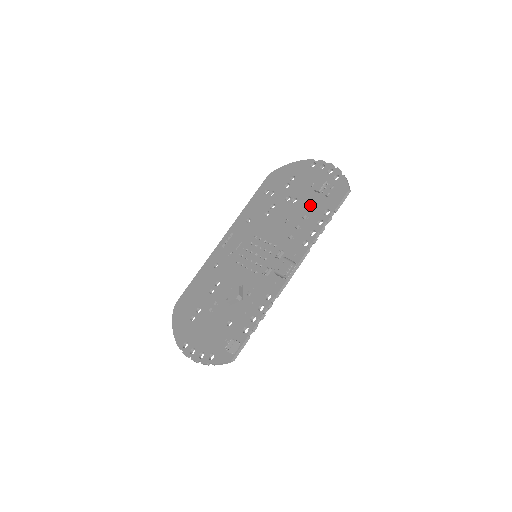
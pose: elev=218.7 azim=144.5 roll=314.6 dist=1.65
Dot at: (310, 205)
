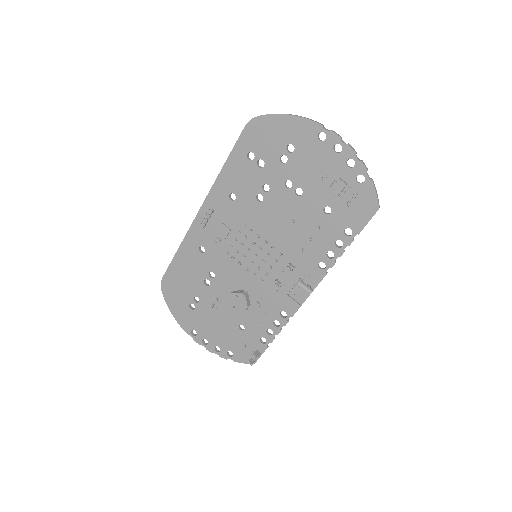
Dot at: (323, 210)
